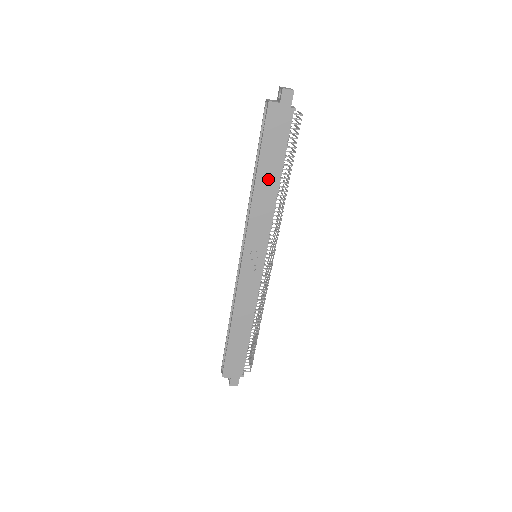
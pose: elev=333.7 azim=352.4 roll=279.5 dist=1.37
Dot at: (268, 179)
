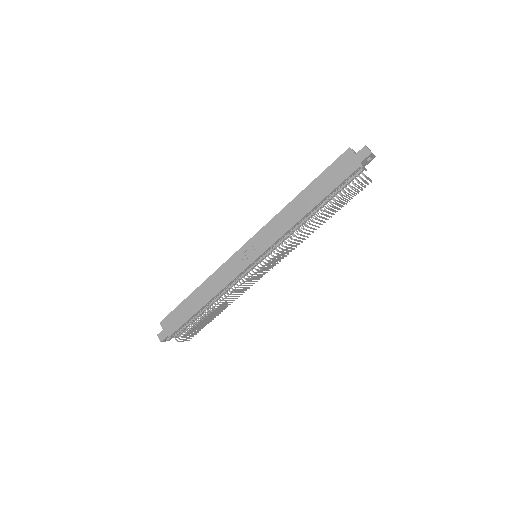
Dot at: (306, 201)
